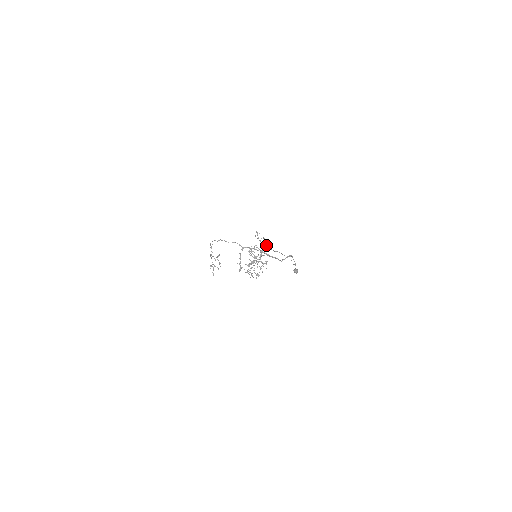
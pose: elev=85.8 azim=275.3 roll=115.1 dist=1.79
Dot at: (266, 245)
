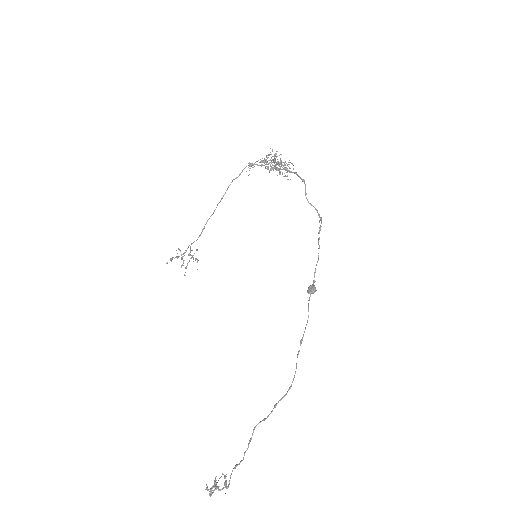
Dot at: (225, 486)
